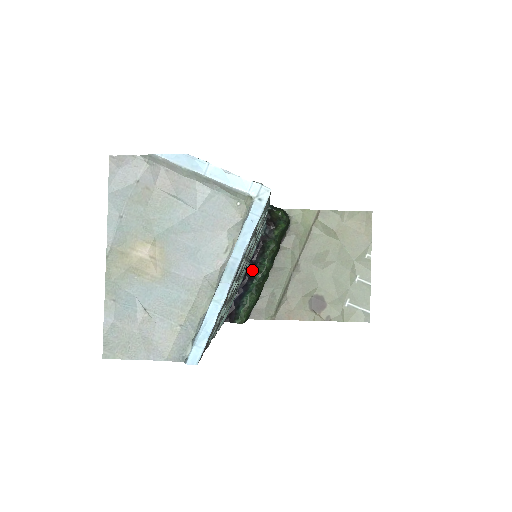
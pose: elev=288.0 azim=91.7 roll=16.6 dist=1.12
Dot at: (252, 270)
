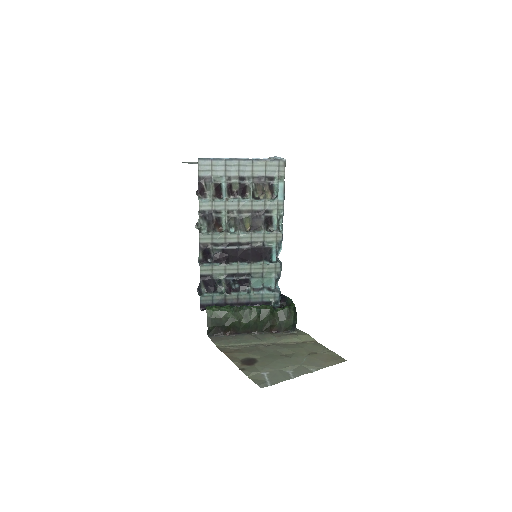
Dot at: occluded
